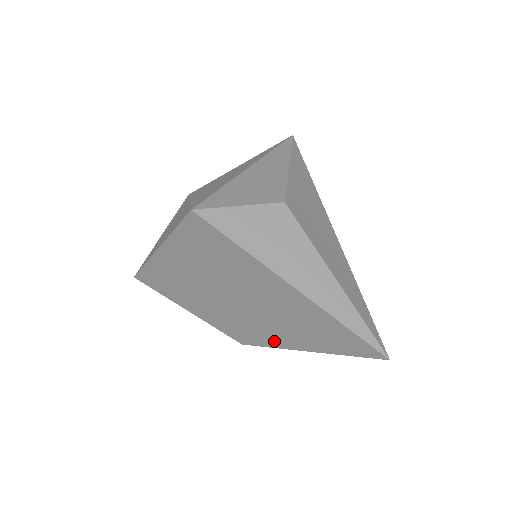
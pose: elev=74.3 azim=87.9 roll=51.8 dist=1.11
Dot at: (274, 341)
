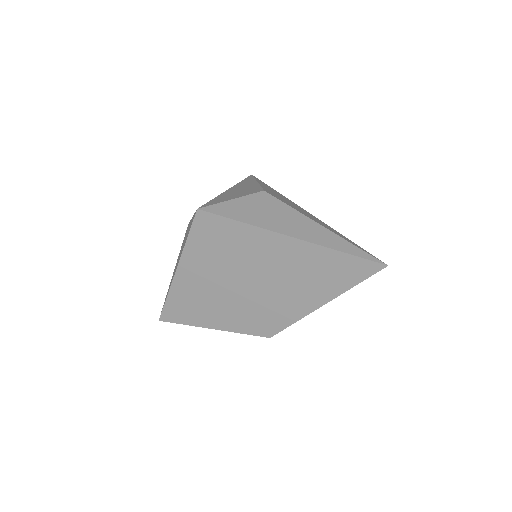
Dot at: (295, 312)
